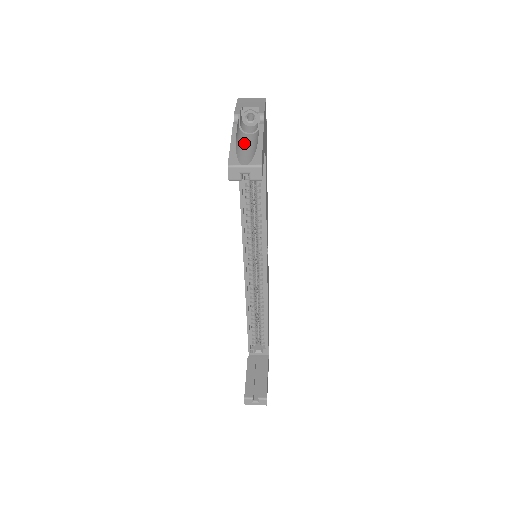
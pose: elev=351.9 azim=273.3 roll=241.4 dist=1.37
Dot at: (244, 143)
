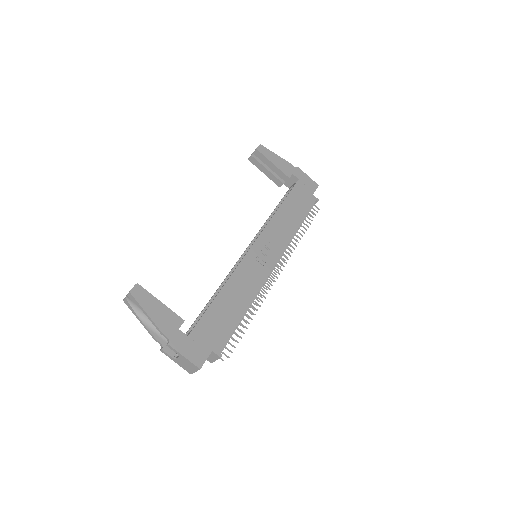
Dot at: occluded
